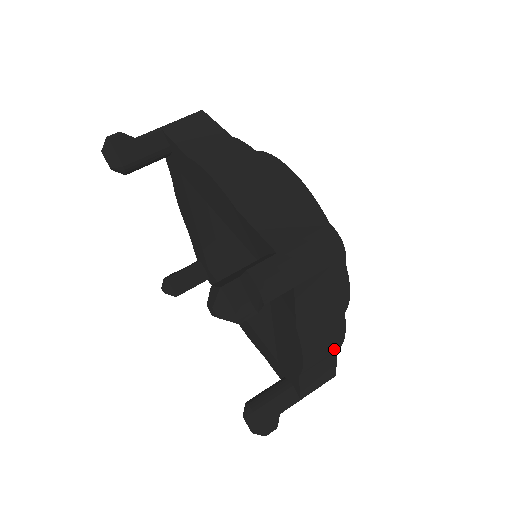
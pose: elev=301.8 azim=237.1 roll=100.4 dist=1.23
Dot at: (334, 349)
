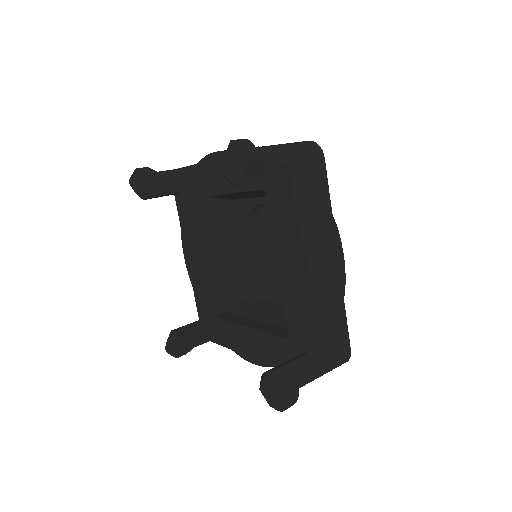
Dot at: (338, 284)
